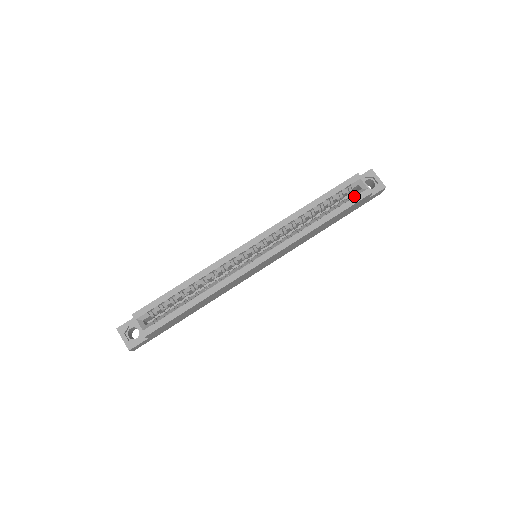
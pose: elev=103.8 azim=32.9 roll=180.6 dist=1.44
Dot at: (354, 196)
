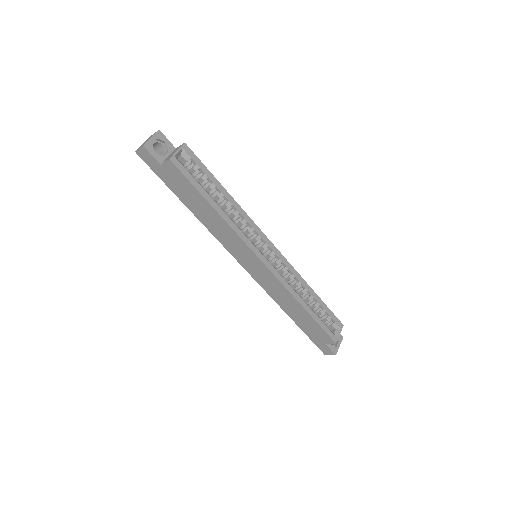
Dot at: occluded
